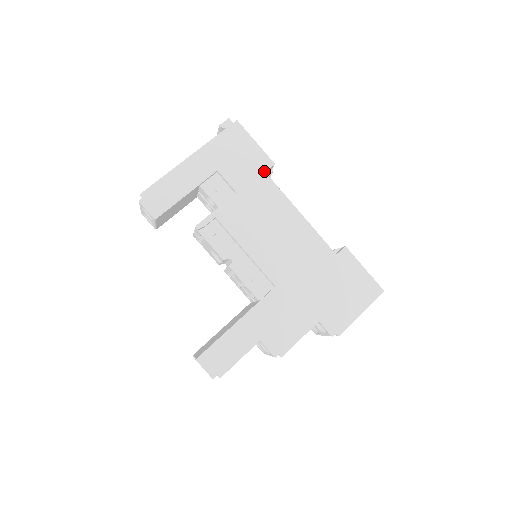
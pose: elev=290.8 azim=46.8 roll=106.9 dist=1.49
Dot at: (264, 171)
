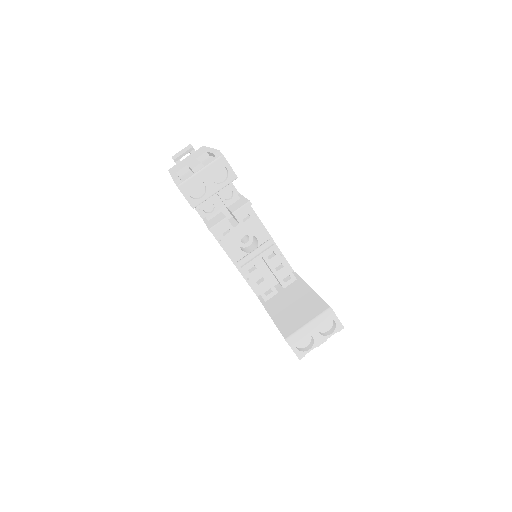
Dot at: occluded
